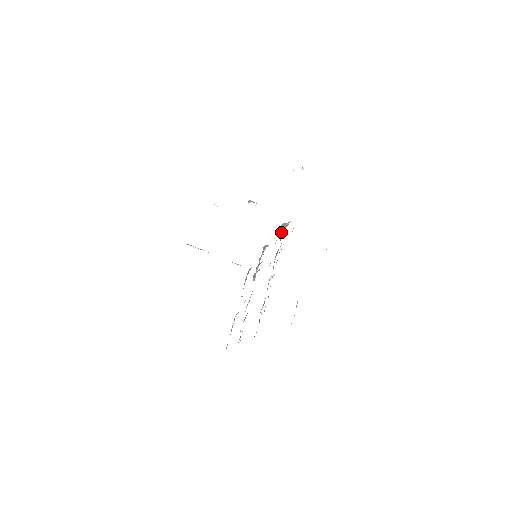
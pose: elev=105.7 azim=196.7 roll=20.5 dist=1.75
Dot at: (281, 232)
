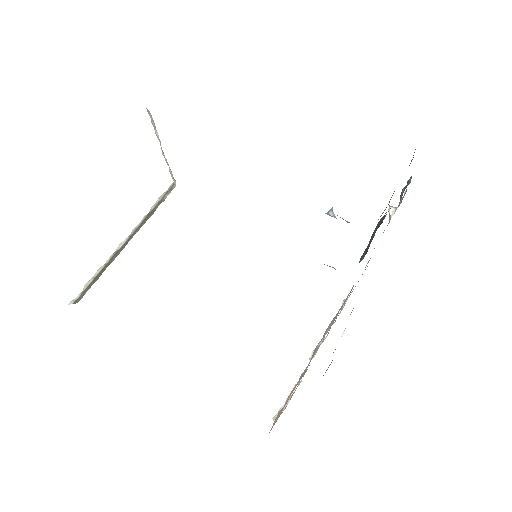
Dot at: occluded
